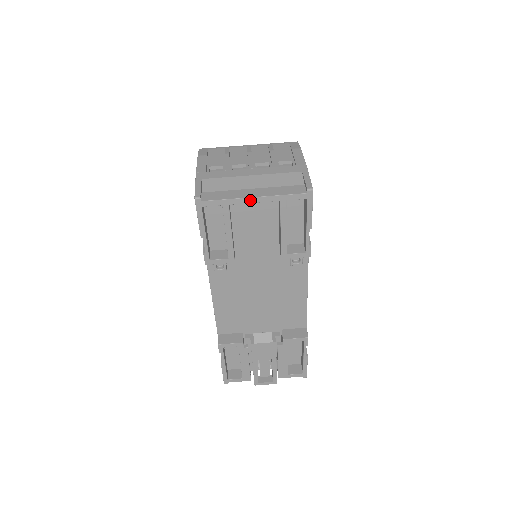
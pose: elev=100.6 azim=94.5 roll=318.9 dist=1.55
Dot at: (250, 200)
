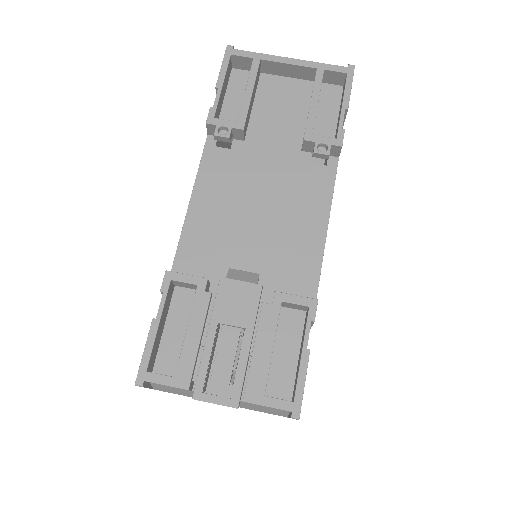
Dot at: (285, 60)
